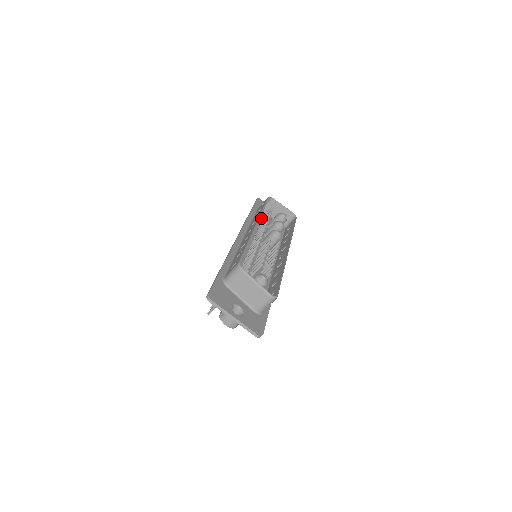
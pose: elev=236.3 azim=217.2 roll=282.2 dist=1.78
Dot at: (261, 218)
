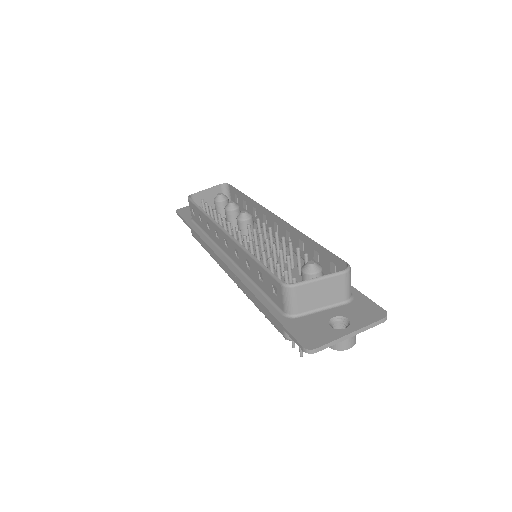
Dot at: occluded
